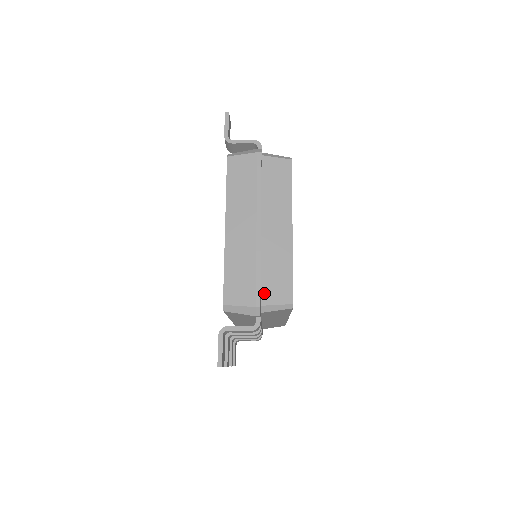
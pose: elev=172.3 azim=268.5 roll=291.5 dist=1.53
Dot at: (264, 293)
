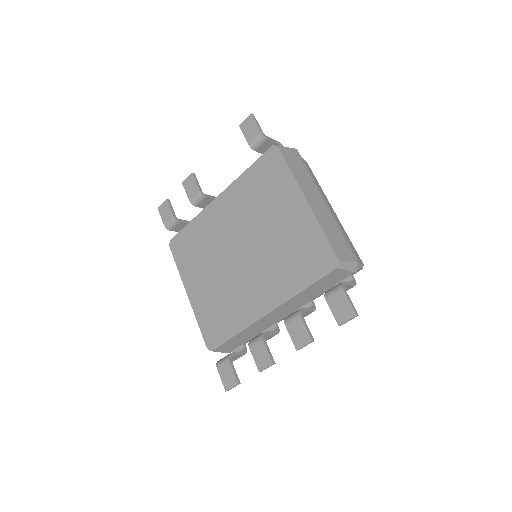
Dot at: occluded
